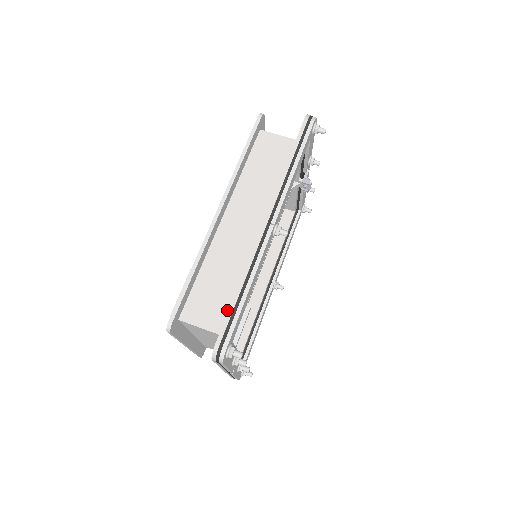
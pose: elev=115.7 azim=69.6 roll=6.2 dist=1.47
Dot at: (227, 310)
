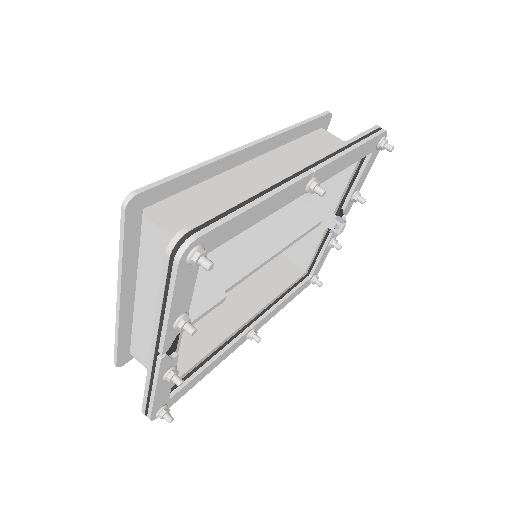
Dot at: occluded
